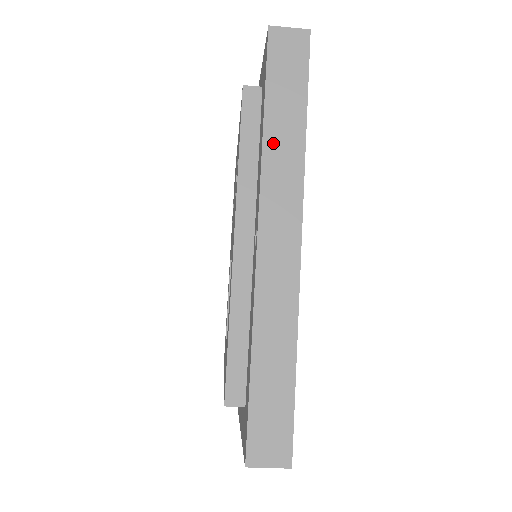
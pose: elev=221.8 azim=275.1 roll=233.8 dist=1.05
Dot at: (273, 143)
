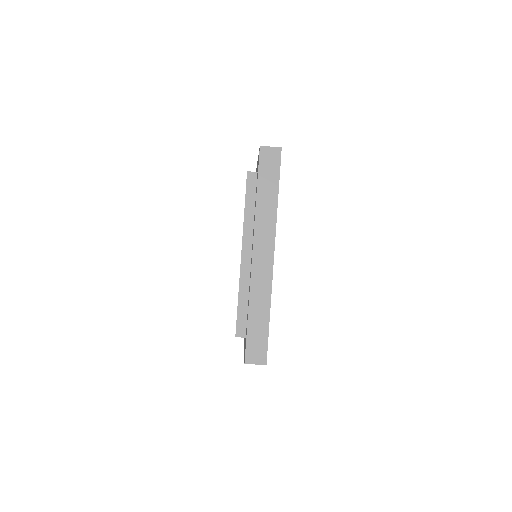
Dot at: occluded
